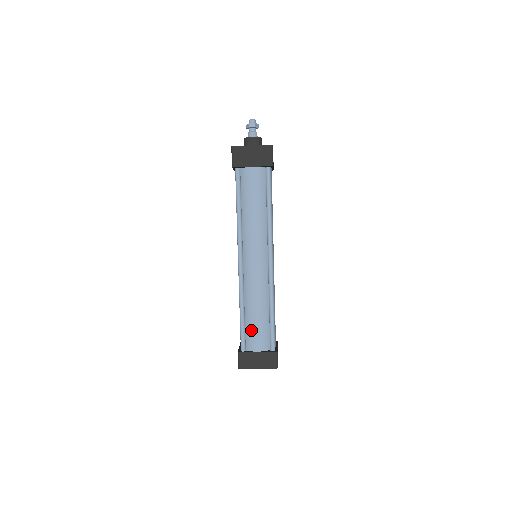
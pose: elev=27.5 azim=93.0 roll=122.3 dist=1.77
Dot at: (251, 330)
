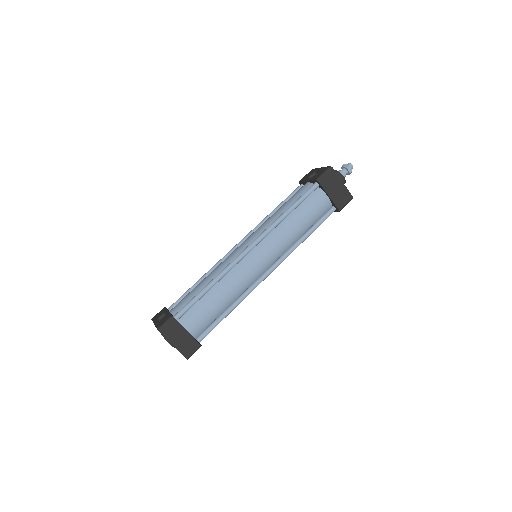
Dot at: (201, 308)
